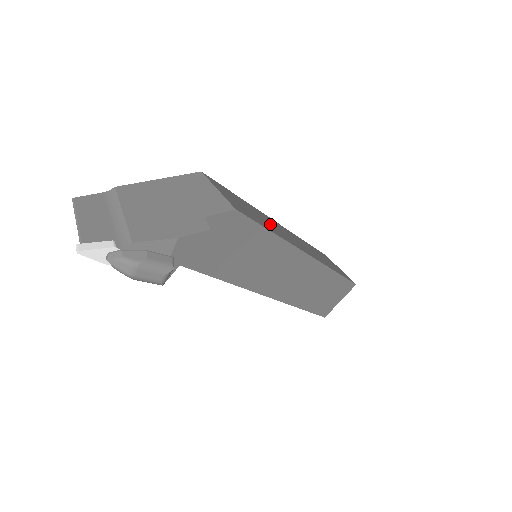
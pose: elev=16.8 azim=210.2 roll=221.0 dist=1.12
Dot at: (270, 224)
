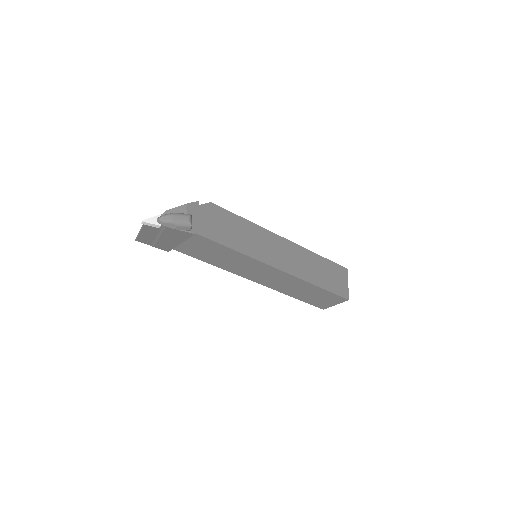
Dot at: occluded
